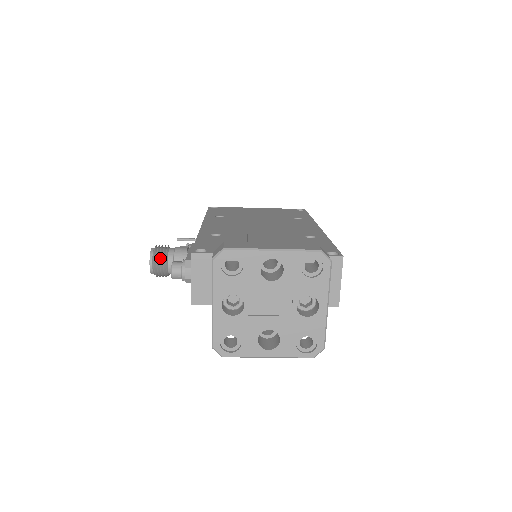
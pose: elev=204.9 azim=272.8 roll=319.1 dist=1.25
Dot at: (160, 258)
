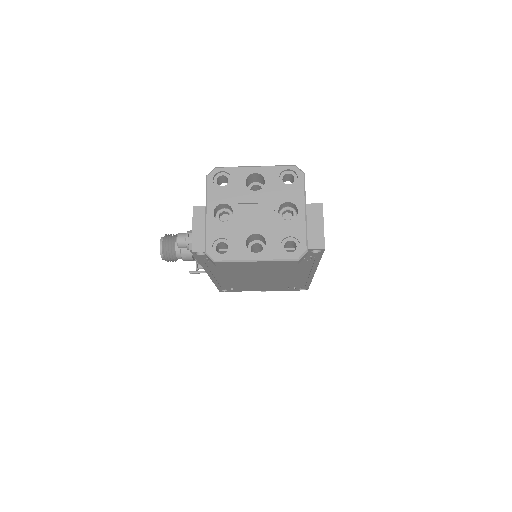
Dot at: (169, 238)
